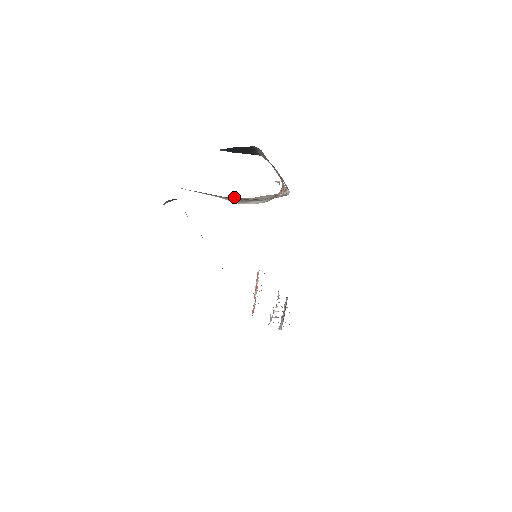
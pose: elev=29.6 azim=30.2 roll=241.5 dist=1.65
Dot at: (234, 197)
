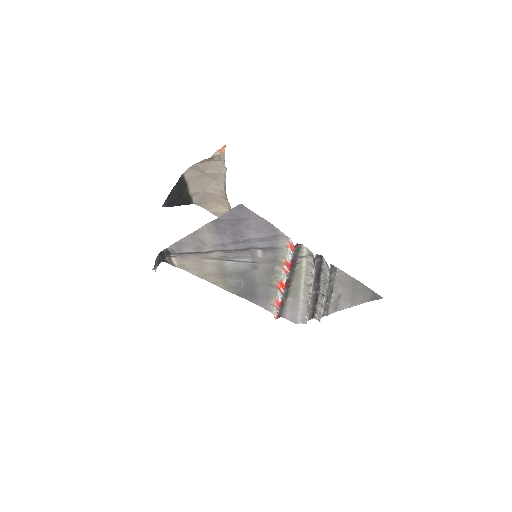
Dot at: occluded
